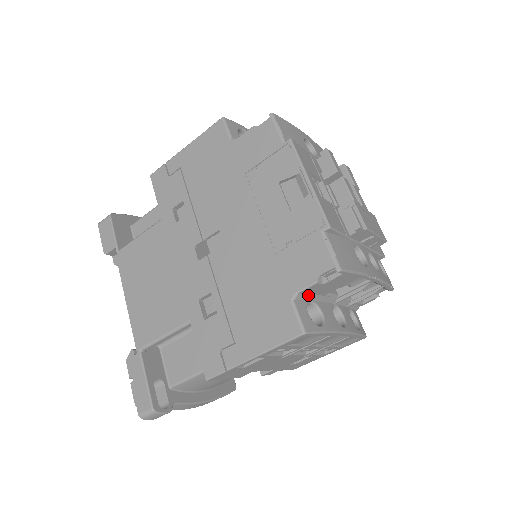
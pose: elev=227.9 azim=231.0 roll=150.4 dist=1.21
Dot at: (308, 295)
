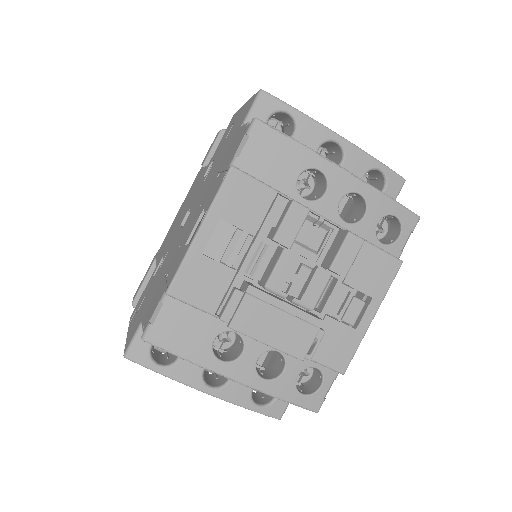
Dot at: occluded
